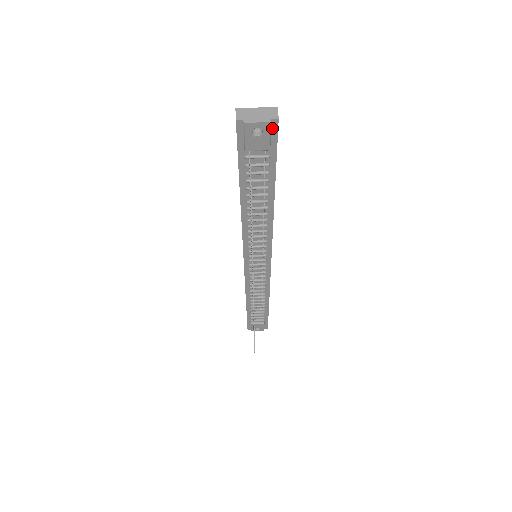
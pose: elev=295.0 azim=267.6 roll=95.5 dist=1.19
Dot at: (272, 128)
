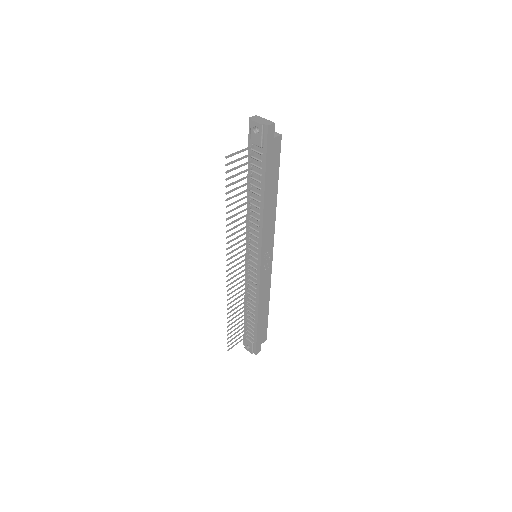
Dot at: (265, 132)
